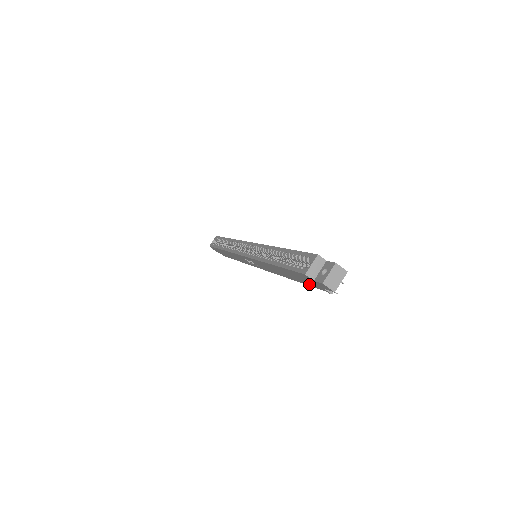
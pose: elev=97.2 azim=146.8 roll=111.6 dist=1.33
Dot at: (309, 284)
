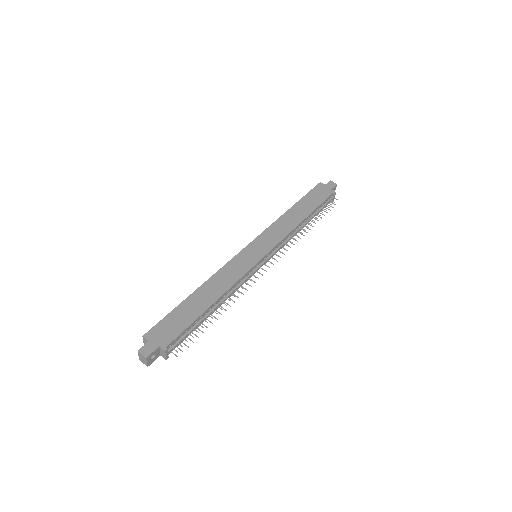
Dot at: occluded
